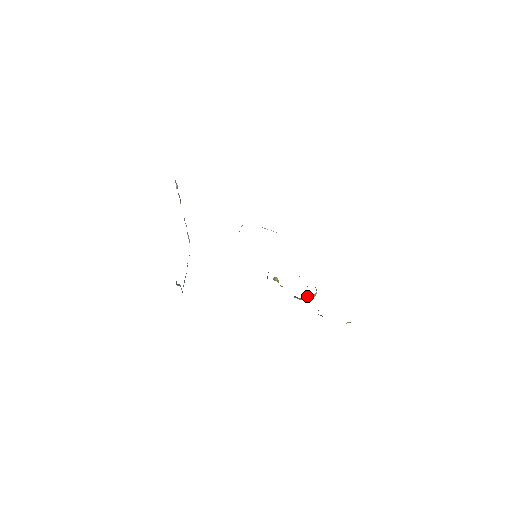
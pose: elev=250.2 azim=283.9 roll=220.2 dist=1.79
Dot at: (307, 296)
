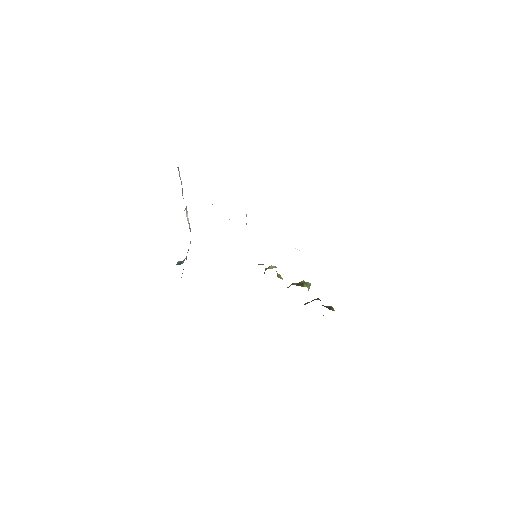
Dot at: occluded
